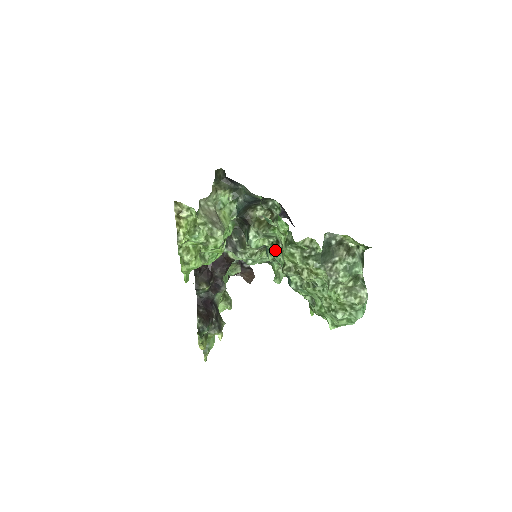
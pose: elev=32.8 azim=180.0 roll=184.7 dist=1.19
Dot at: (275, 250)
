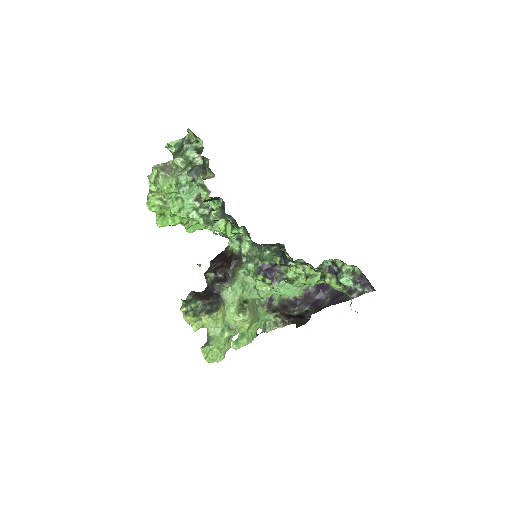
Dot at: occluded
